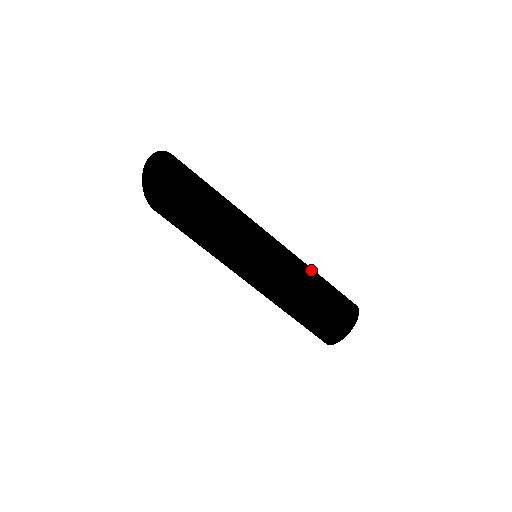
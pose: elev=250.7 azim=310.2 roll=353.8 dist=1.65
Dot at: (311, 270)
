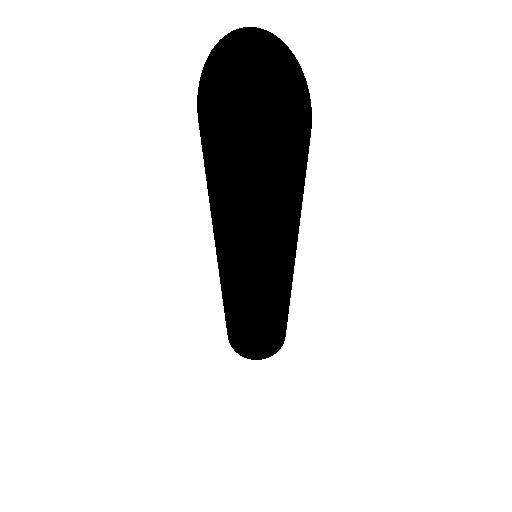
Dot at: occluded
